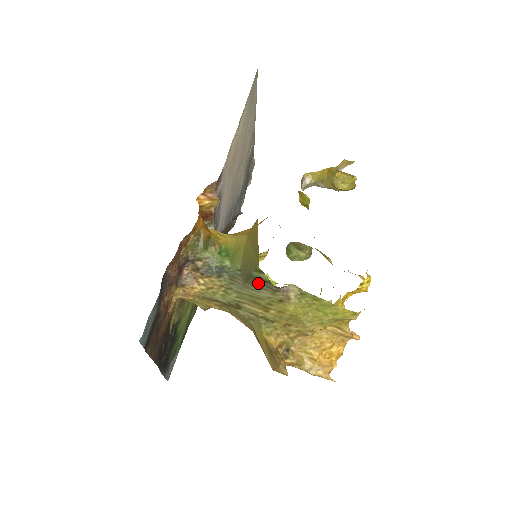
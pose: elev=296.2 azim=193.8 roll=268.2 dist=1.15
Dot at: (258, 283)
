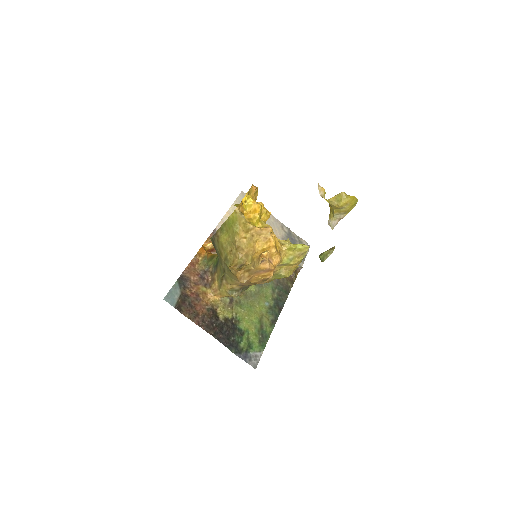
Dot at: (214, 246)
